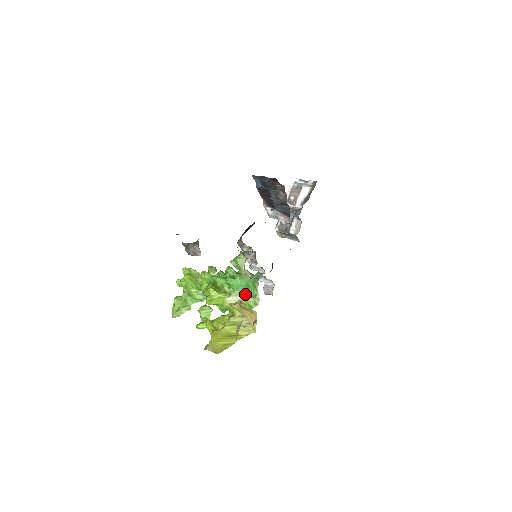
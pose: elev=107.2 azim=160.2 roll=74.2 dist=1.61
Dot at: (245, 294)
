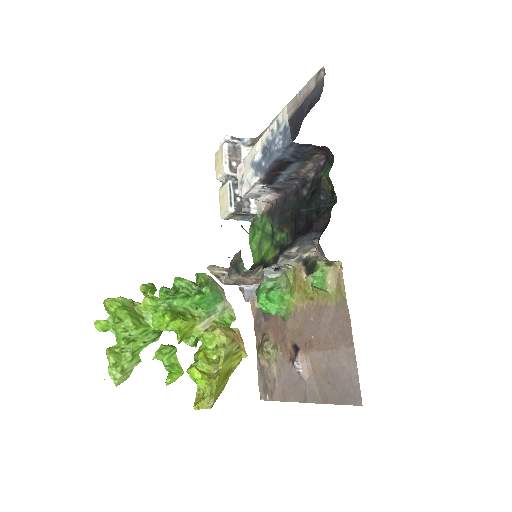
Dot at: (218, 310)
